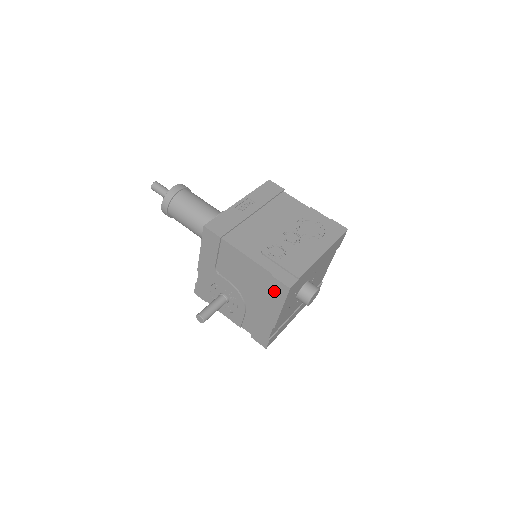
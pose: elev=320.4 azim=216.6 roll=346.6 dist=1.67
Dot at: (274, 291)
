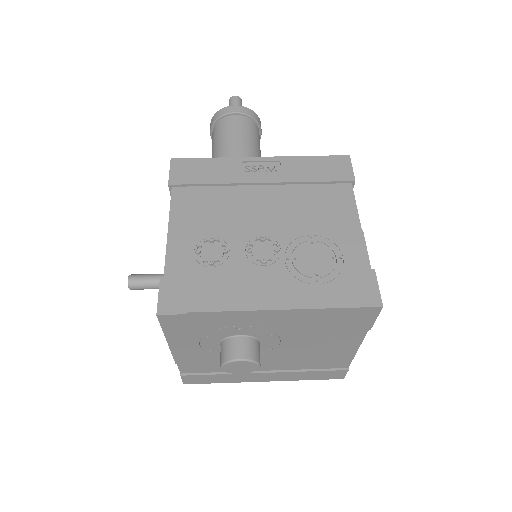
Dot at: occluded
